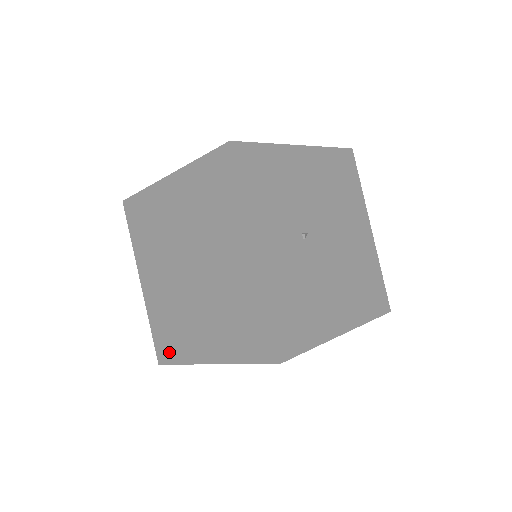
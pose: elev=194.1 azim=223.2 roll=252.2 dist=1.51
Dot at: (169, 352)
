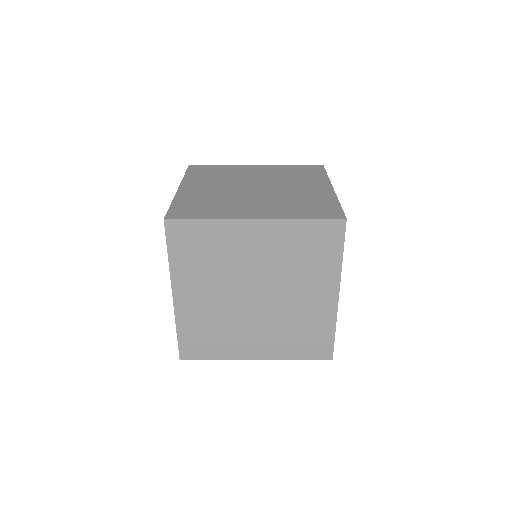
Dot at: (192, 214)
